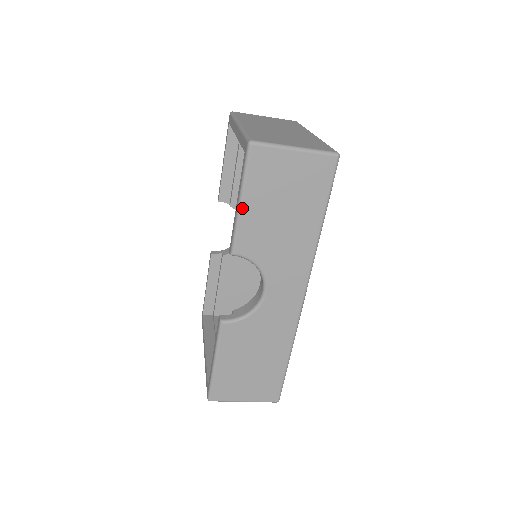
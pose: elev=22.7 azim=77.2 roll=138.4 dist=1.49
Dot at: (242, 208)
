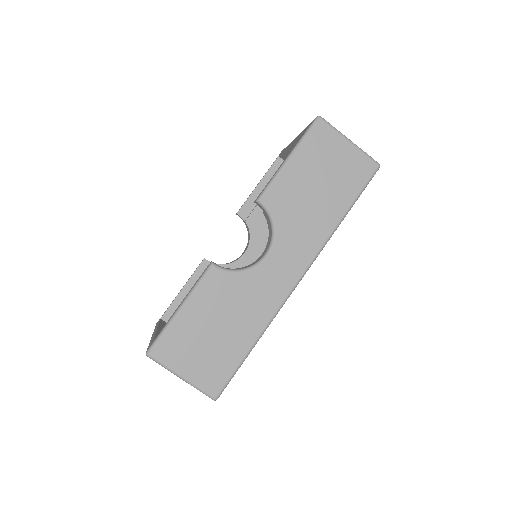
Dot at: (288, 163)
